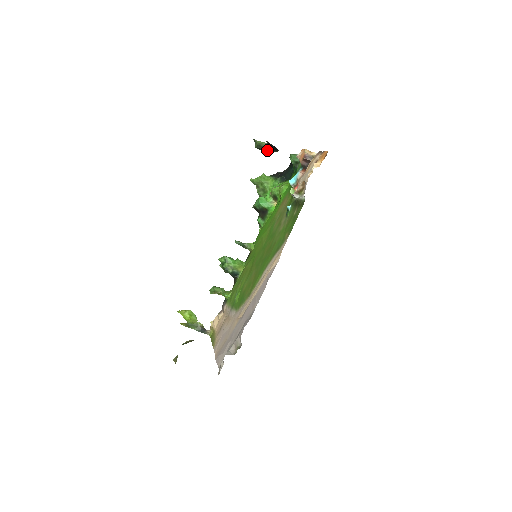
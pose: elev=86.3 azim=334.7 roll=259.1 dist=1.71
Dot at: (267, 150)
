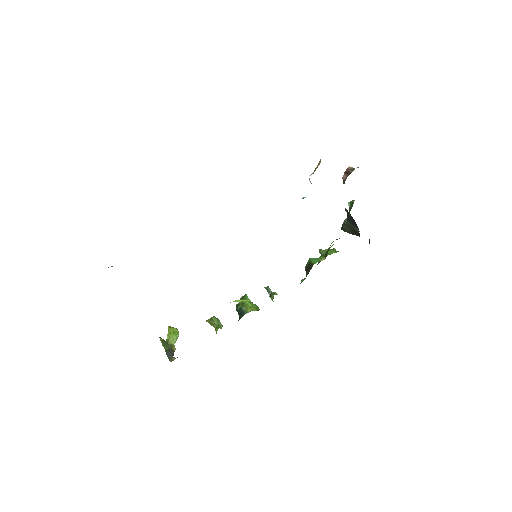
Dot at: (350, 232)
